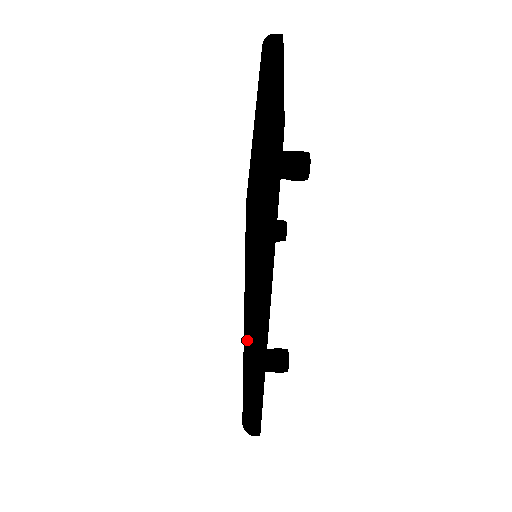
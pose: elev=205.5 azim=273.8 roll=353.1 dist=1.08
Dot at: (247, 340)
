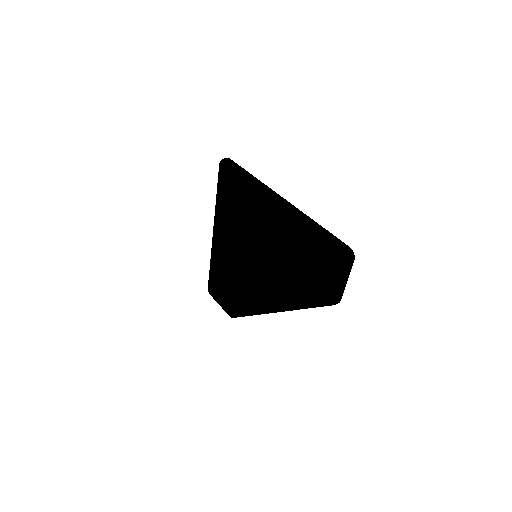
Dot at: (242, 291)
